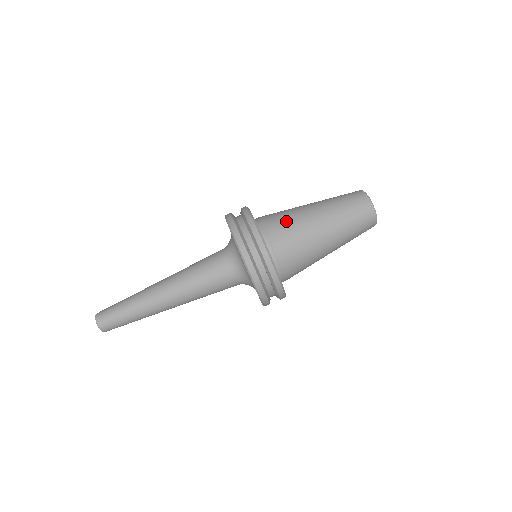
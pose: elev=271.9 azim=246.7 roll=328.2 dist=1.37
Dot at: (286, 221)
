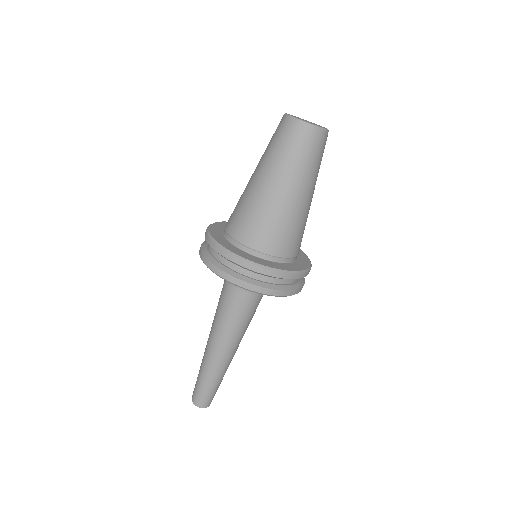
Dot at: (272, 227)
